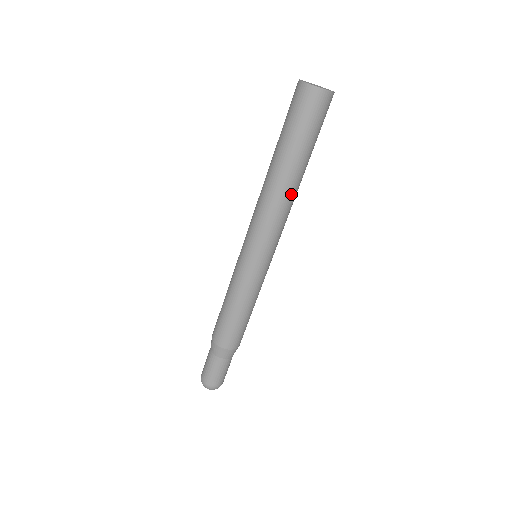
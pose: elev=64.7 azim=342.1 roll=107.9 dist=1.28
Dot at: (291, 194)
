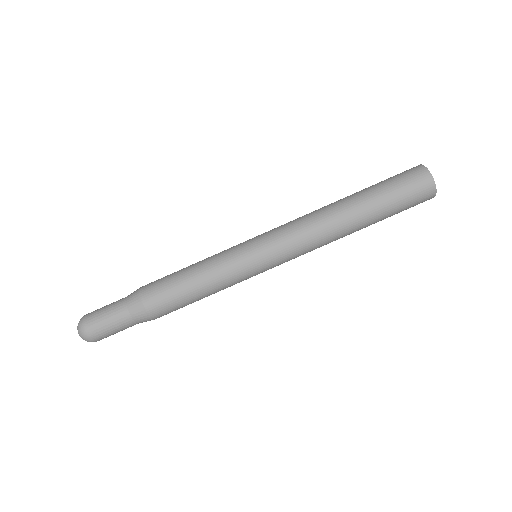
Dot at: (339, 233)
